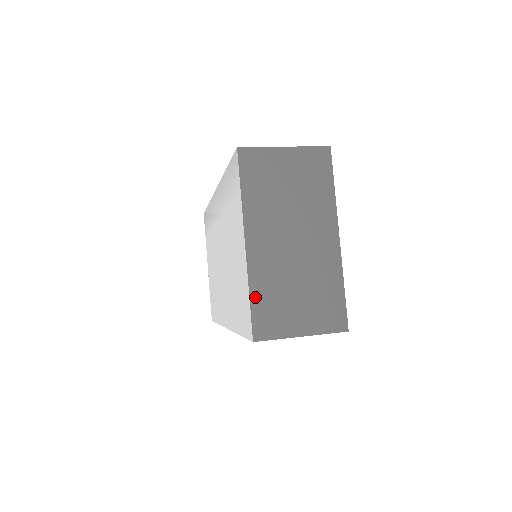
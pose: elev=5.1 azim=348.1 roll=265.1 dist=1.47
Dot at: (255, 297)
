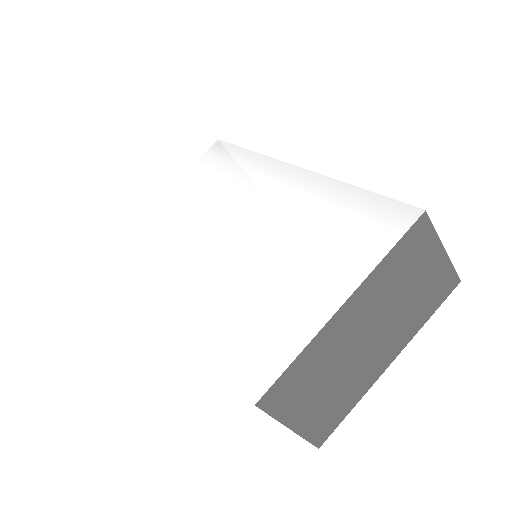
Dot at: (298, 363)
